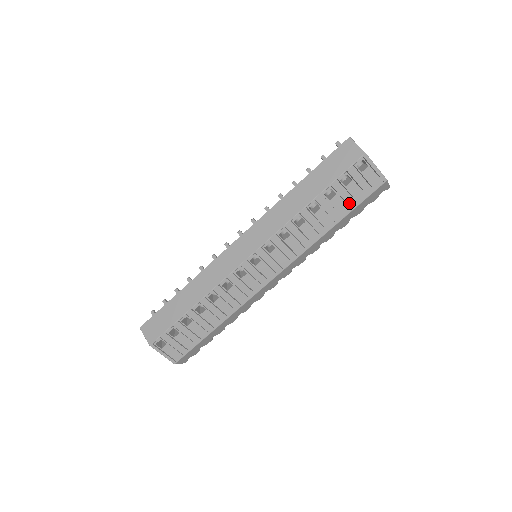
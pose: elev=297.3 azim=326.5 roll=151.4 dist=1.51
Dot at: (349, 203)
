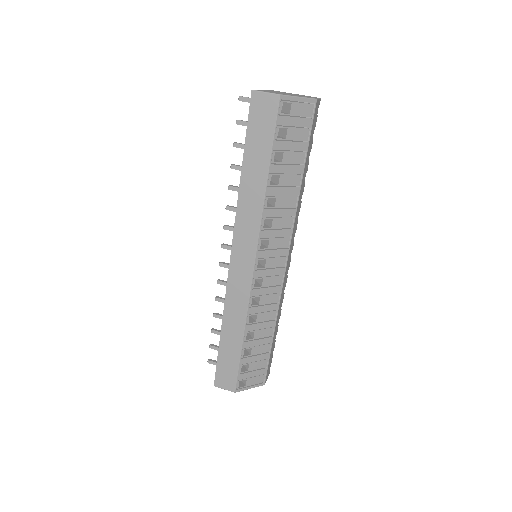
Dot at: (300, 149)
